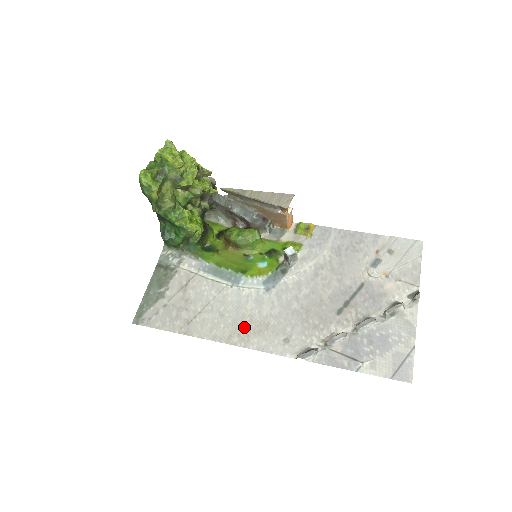
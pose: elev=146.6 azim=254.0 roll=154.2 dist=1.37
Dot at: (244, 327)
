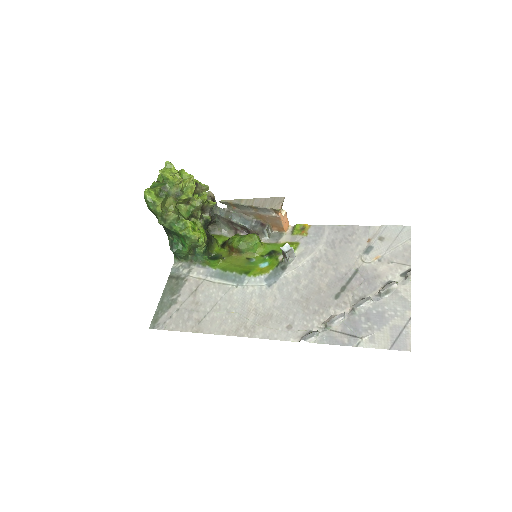
Dot at: (250, 320)
